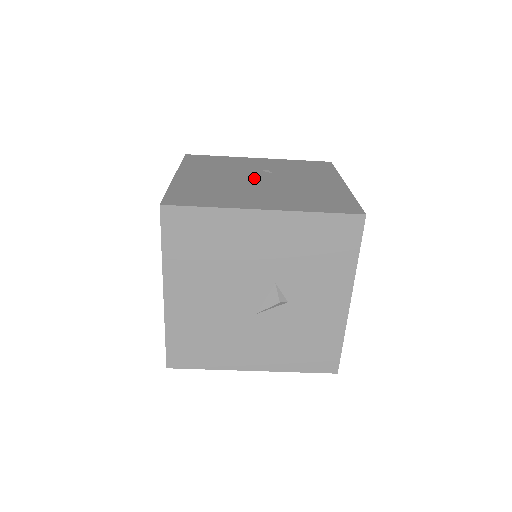
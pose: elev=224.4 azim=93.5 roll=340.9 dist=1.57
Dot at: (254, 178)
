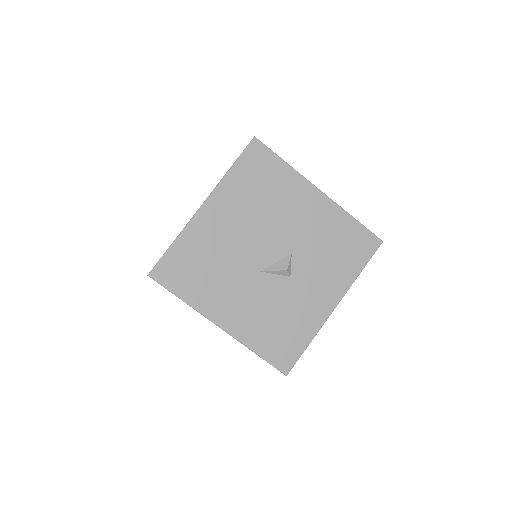
Dot at: occluded
